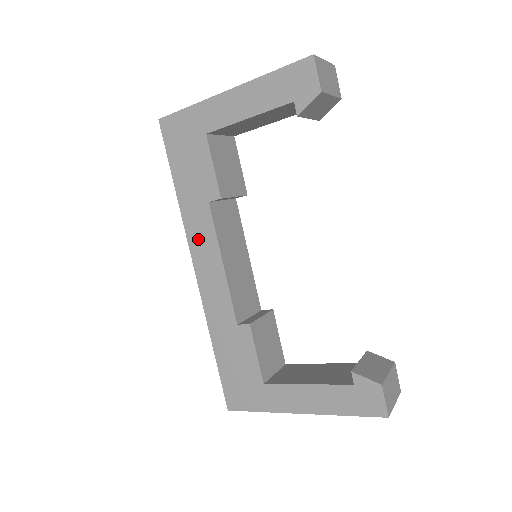
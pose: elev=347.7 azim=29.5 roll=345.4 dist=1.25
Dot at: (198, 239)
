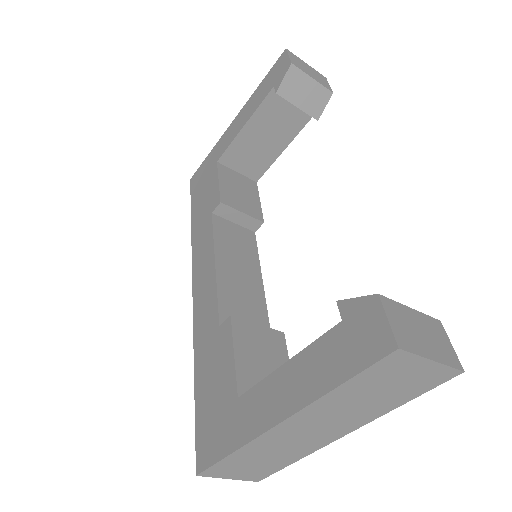
Dot at: (200, 254)
